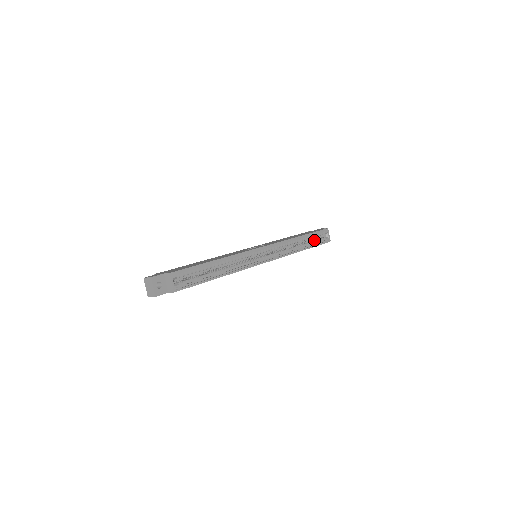
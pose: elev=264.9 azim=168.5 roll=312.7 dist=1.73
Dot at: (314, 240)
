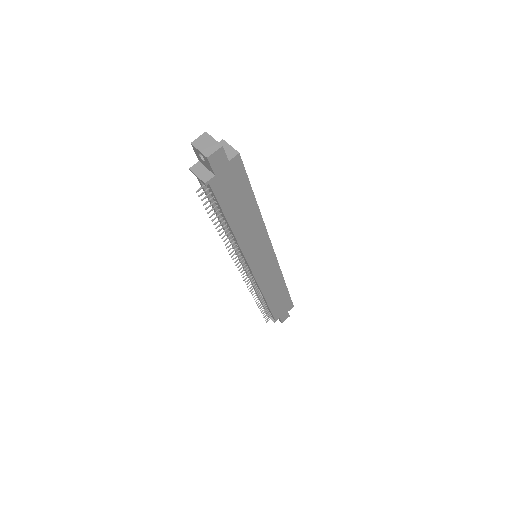
Dot at: occluded
